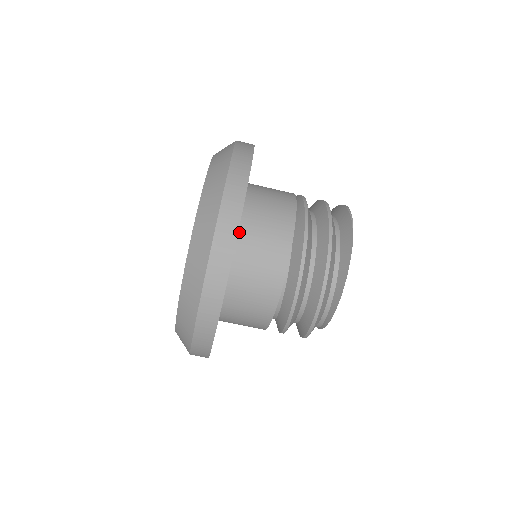
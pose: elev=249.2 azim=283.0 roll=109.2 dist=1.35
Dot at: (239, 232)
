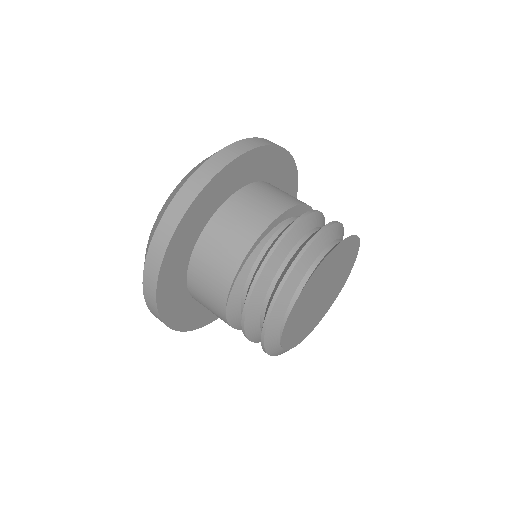
Dot at: occluded
